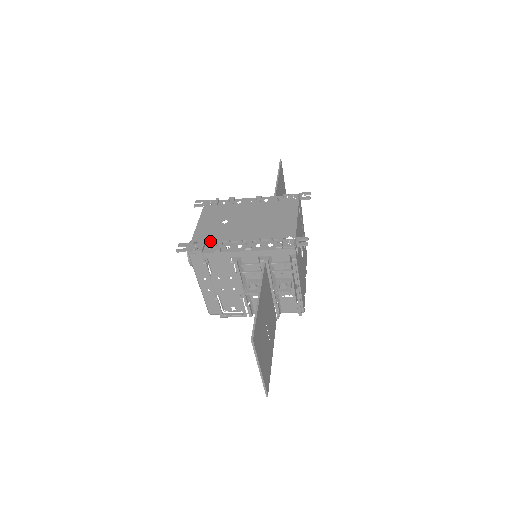
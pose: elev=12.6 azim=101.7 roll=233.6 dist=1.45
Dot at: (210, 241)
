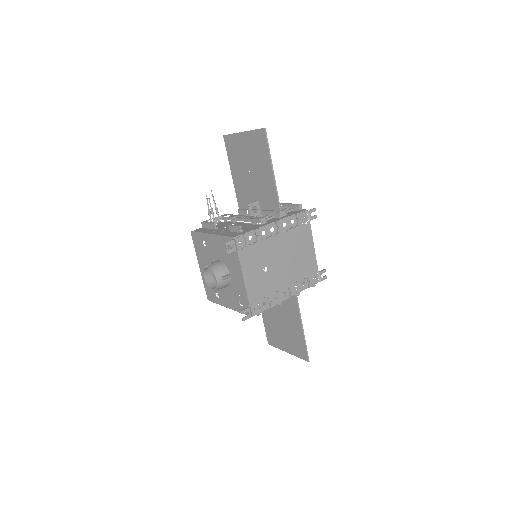
Dot at: (263, 298)
